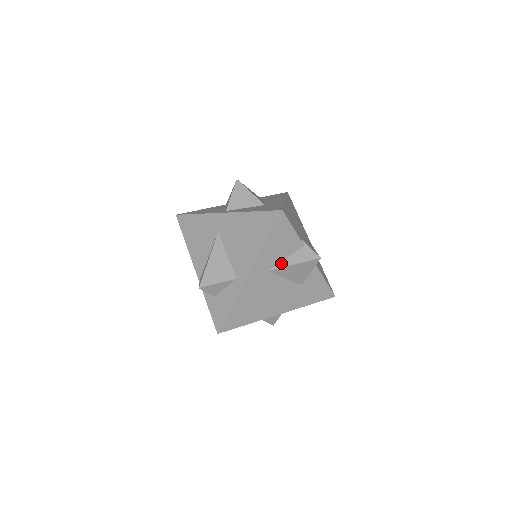
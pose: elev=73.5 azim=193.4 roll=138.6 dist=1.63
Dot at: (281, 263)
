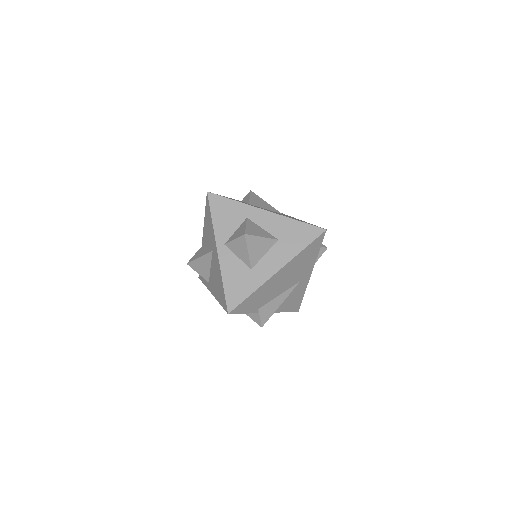
Dot at: occluded
